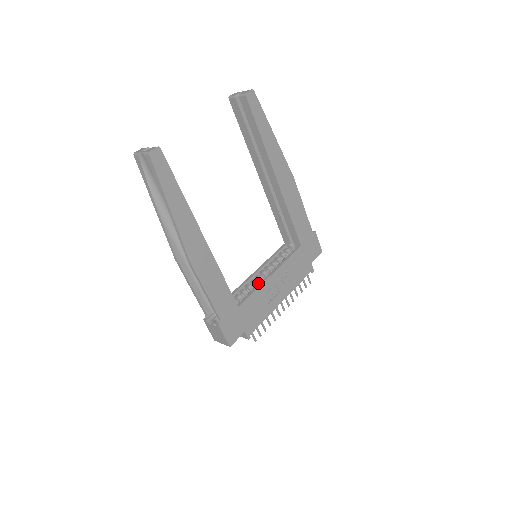
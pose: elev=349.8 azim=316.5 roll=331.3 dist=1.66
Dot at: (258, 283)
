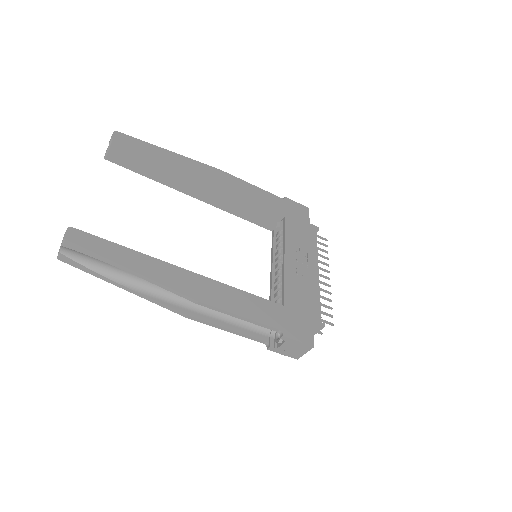
Dot at: occluded
